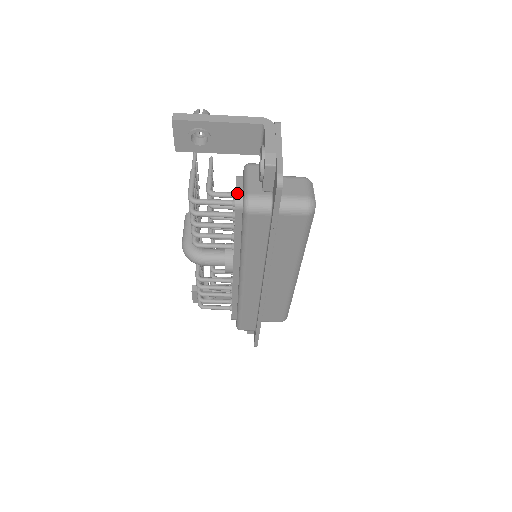
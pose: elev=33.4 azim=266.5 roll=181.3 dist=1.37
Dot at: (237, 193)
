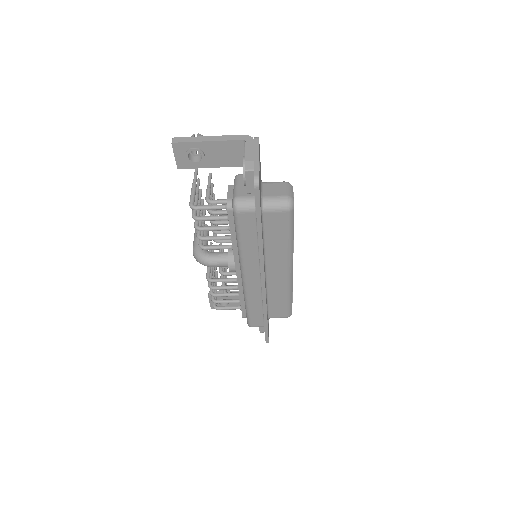
Dot at: (228, 198)
